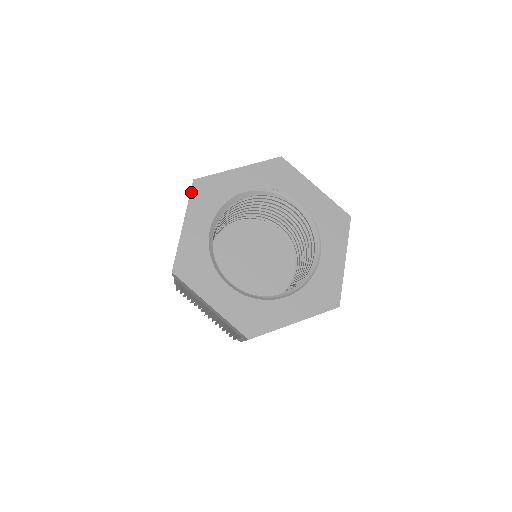
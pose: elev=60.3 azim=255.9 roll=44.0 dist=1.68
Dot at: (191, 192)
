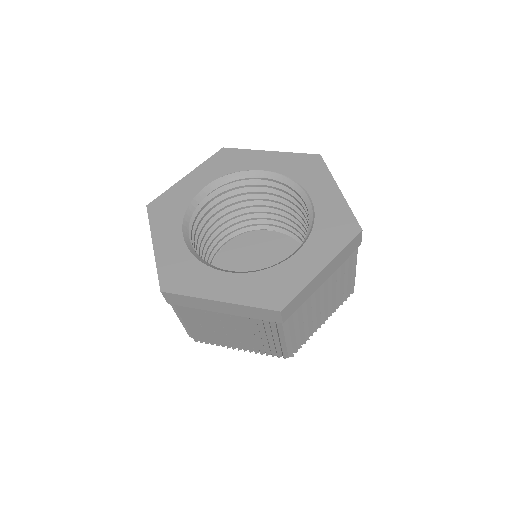
Dot at: (149, 216)
